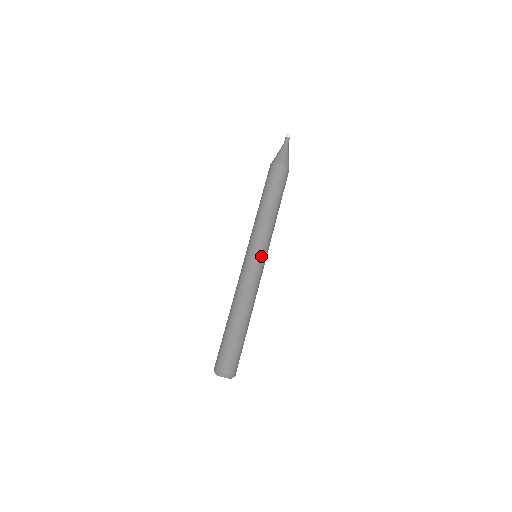
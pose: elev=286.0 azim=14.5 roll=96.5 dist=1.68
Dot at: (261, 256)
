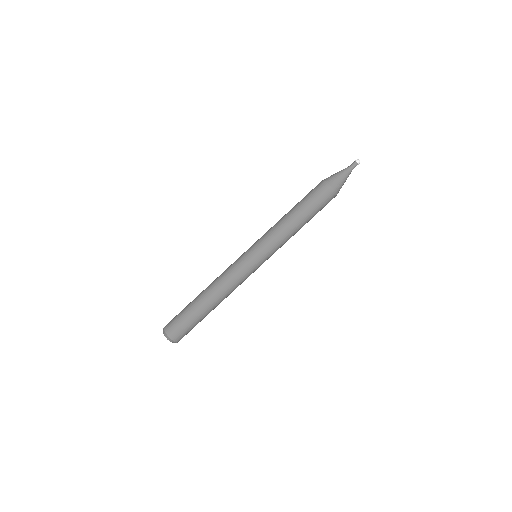
Dot at: (261, 263)
